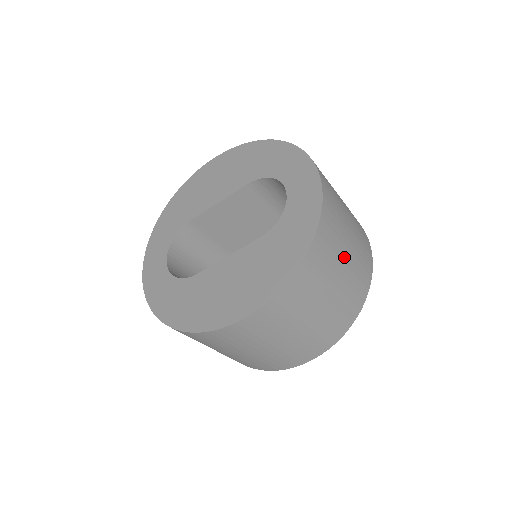
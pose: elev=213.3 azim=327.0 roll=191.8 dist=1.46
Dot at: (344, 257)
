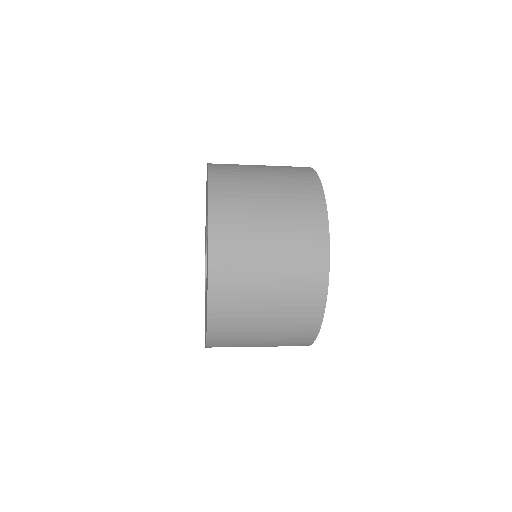
Dot at: (264, 281)
